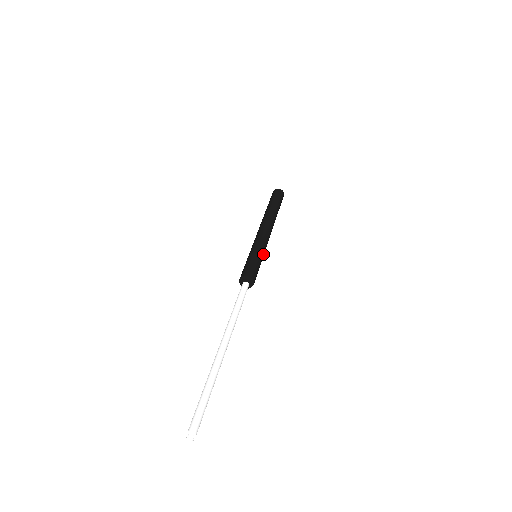
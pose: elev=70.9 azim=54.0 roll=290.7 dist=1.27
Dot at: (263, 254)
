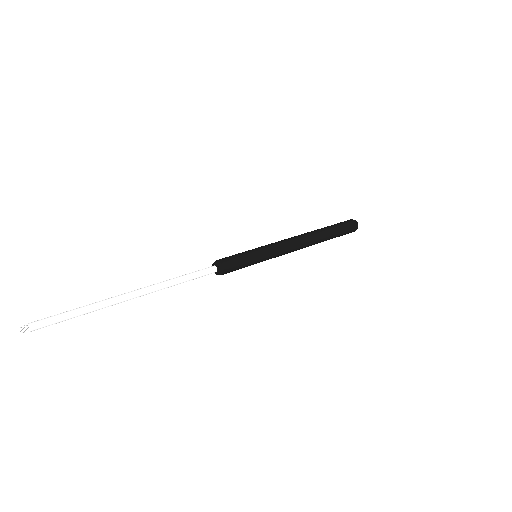
Dot at: (263, 258)
